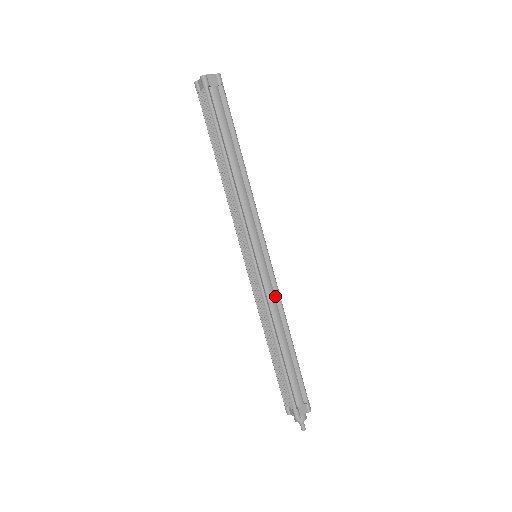
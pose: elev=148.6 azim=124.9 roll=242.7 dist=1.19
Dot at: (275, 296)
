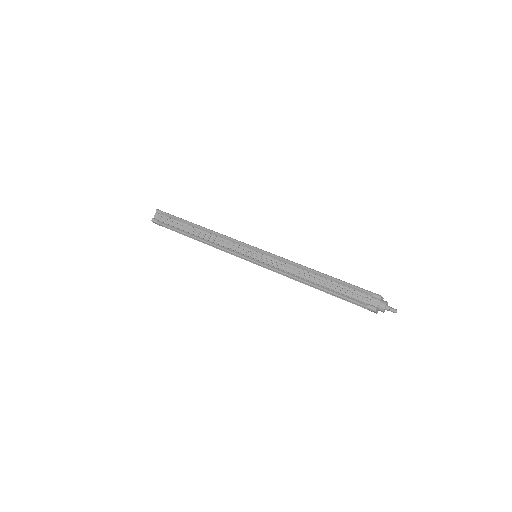
Dot at: occluded
